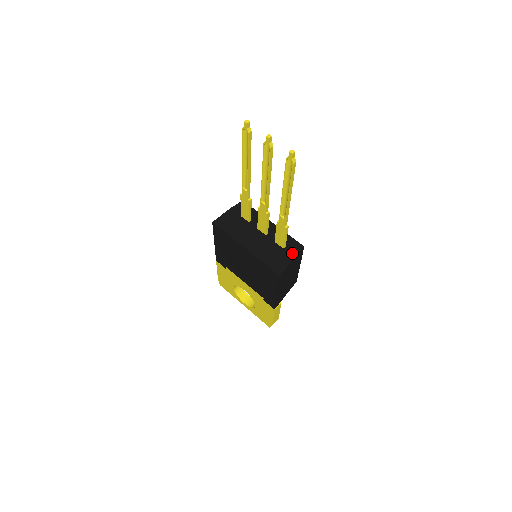
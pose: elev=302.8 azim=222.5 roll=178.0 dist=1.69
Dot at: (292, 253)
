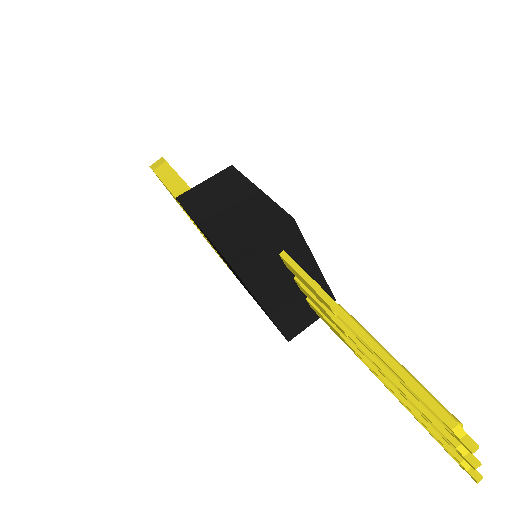
Dot at: occluded
